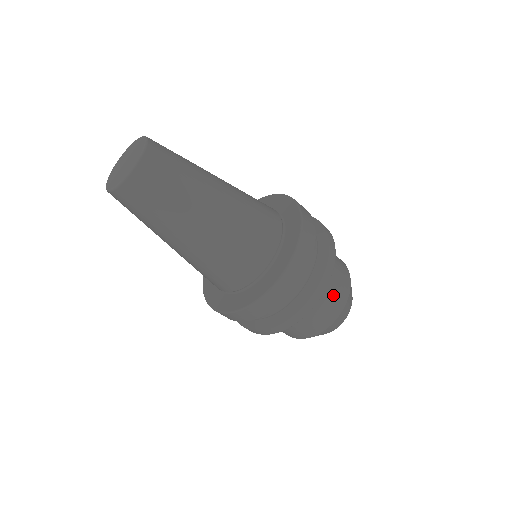
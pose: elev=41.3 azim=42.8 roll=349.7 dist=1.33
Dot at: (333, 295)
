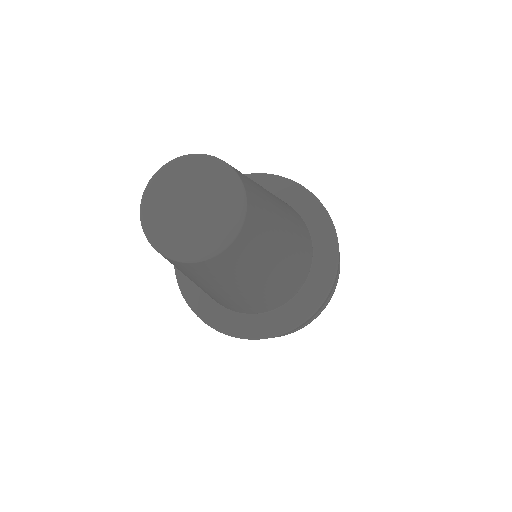
Dot at: occluded
